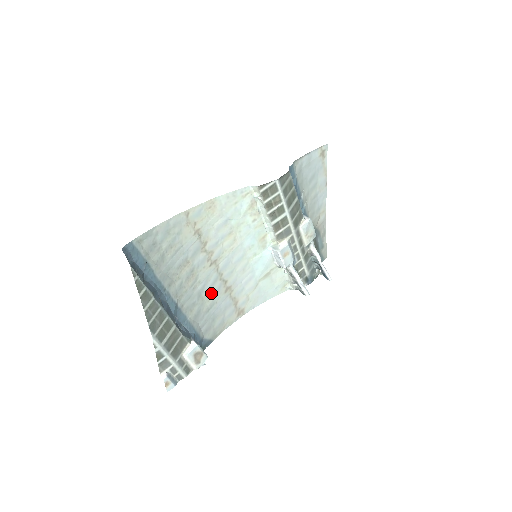
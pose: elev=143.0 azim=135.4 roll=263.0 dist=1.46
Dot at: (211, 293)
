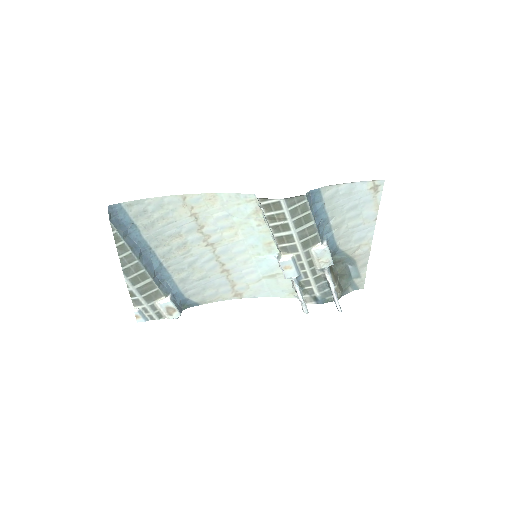
Dot at: (204, 268)
